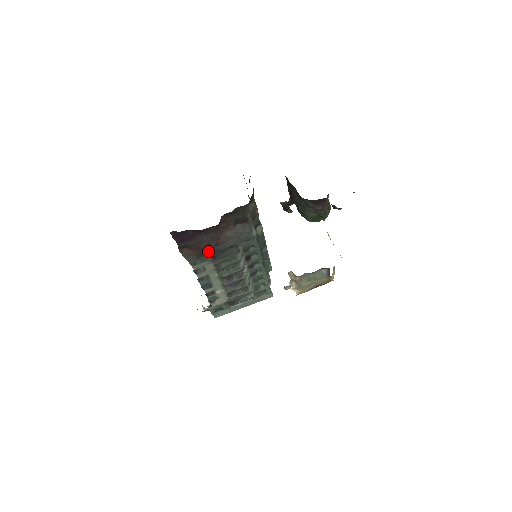
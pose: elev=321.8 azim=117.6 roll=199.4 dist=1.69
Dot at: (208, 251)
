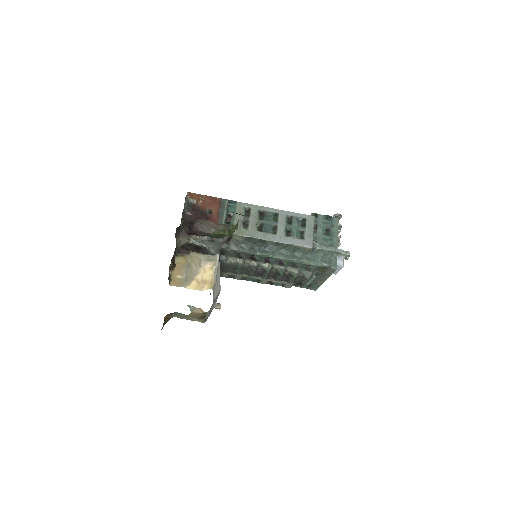
Dot at: occluded
